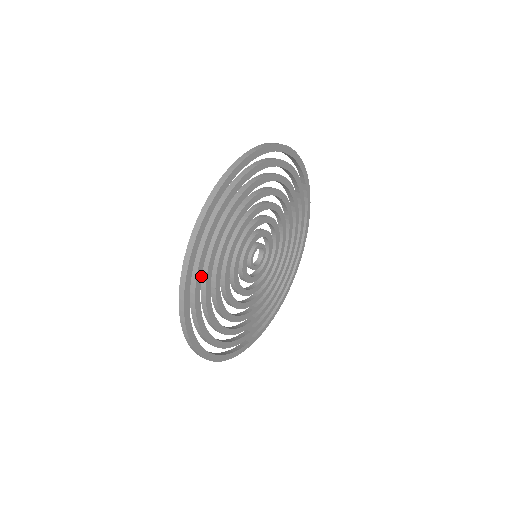
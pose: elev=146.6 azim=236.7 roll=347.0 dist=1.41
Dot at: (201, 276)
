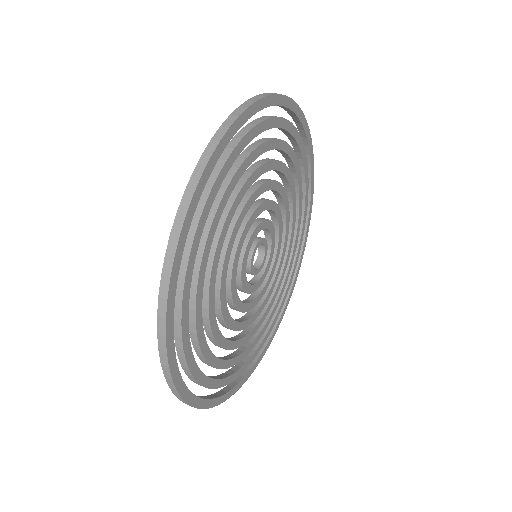
Dot at: (188, 295)
